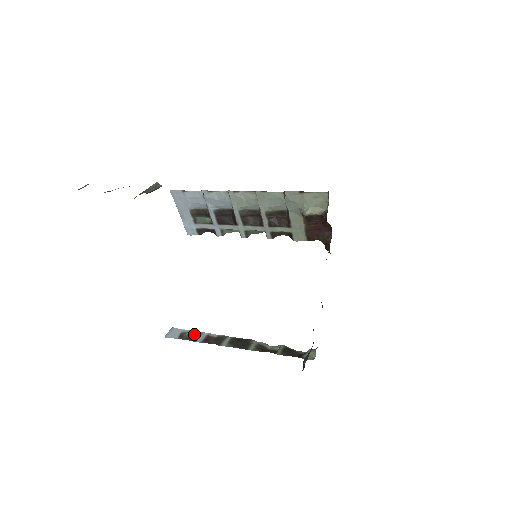
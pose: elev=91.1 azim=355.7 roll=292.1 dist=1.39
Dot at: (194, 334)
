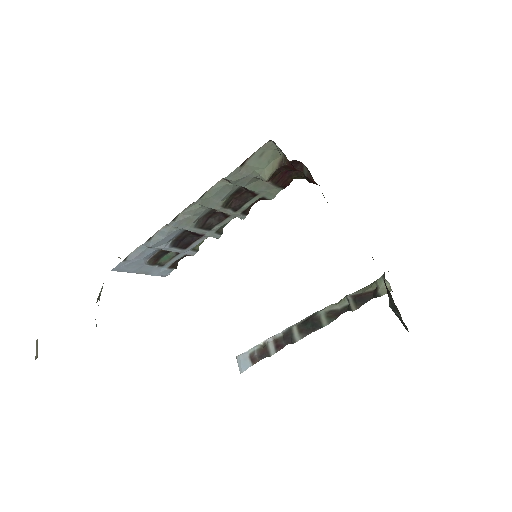
Dot at: (261, 349)
